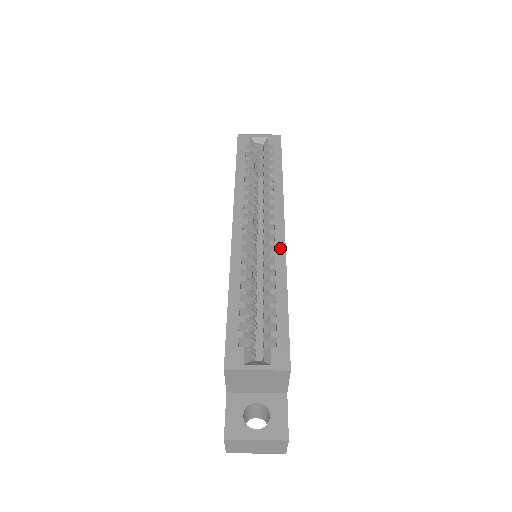
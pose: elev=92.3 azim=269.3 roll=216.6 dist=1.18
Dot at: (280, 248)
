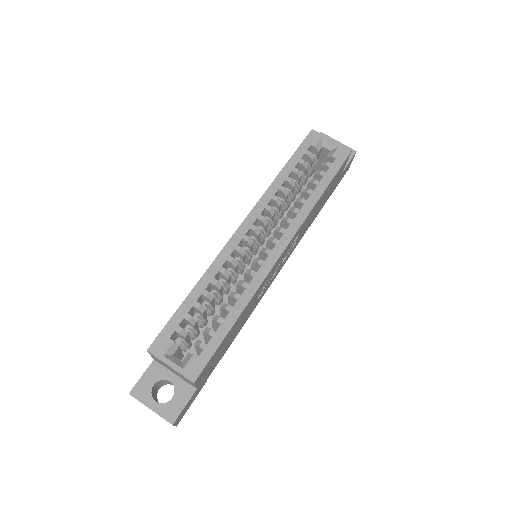
Dot at: (264, 271)
